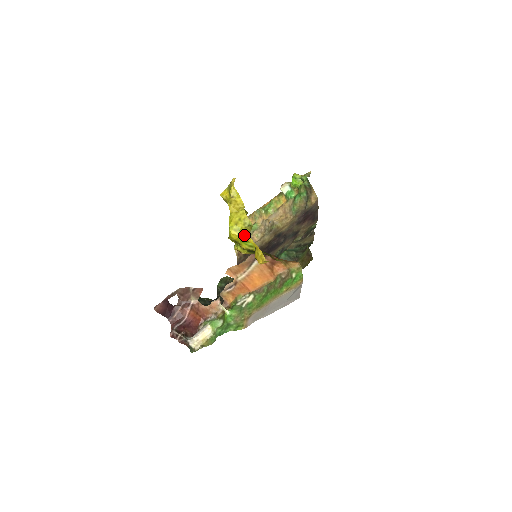
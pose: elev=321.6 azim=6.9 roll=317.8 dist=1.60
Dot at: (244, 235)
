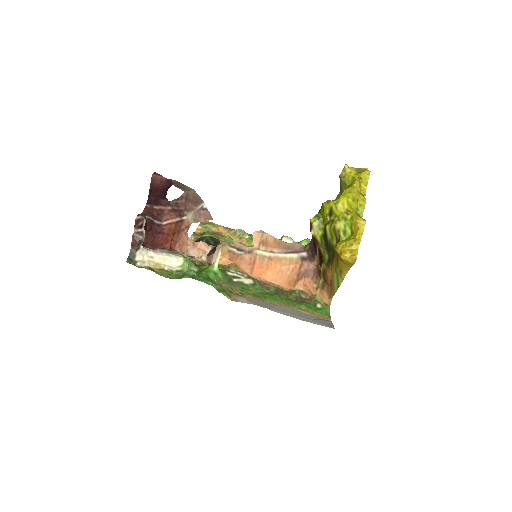
Dot at: (357, 215)
